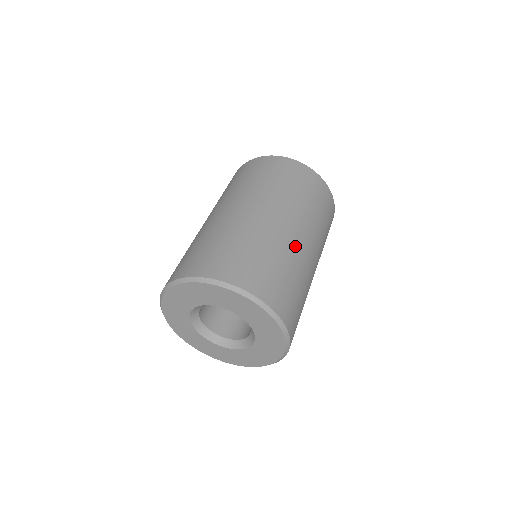
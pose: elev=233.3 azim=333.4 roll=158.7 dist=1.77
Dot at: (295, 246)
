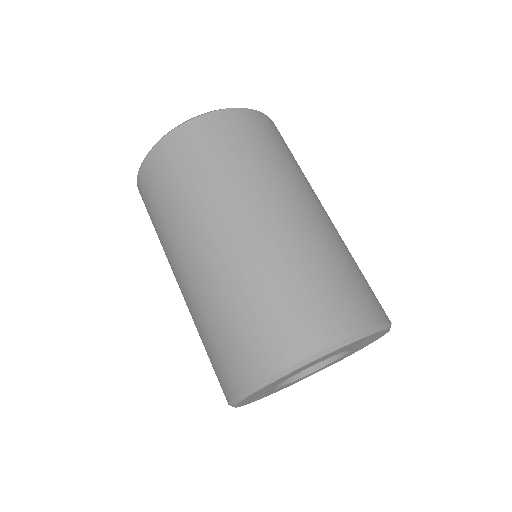
Dot at: (301, 230)
